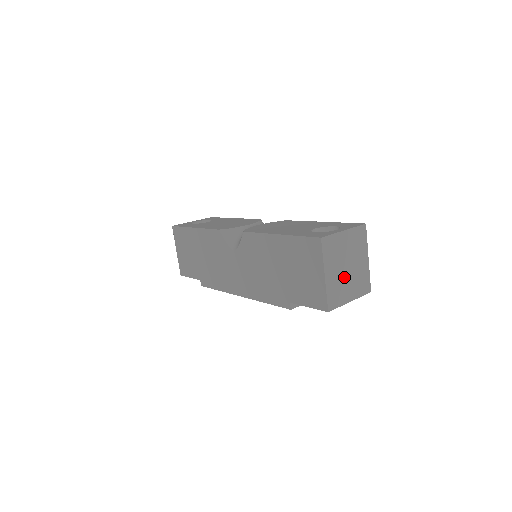
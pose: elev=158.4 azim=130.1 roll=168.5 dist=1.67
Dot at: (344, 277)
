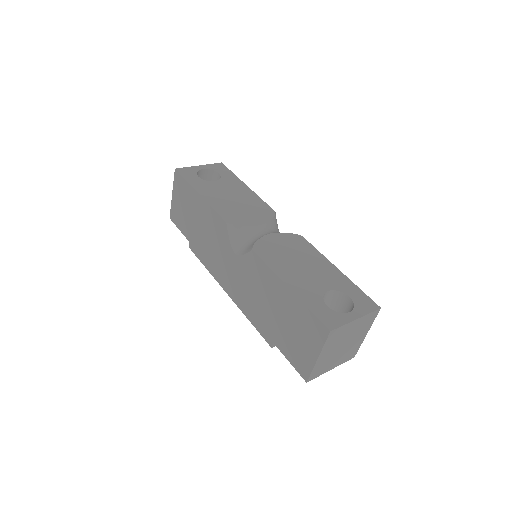
Dot at: (336, 354)
